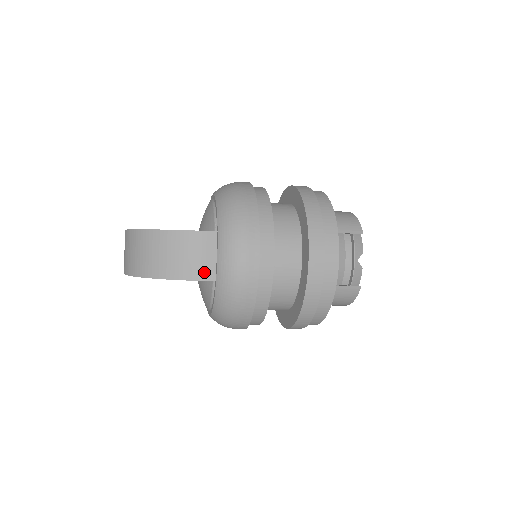
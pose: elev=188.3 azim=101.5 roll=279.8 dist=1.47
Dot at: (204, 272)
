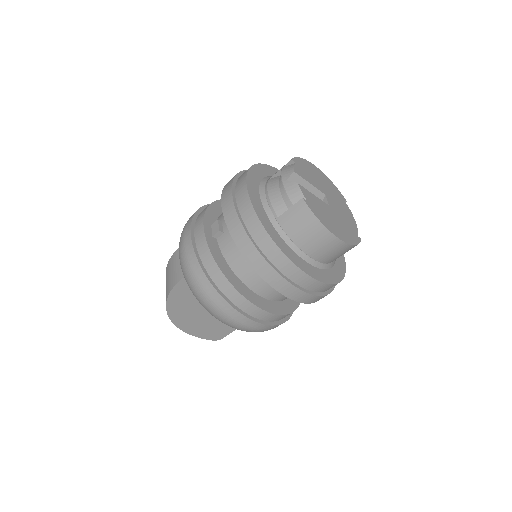
Dot at: (178, 276)
